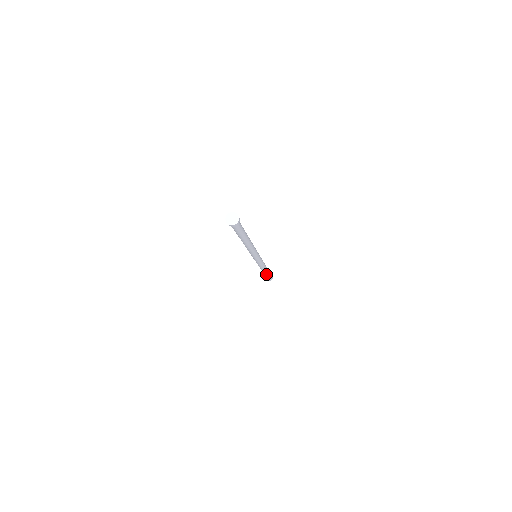
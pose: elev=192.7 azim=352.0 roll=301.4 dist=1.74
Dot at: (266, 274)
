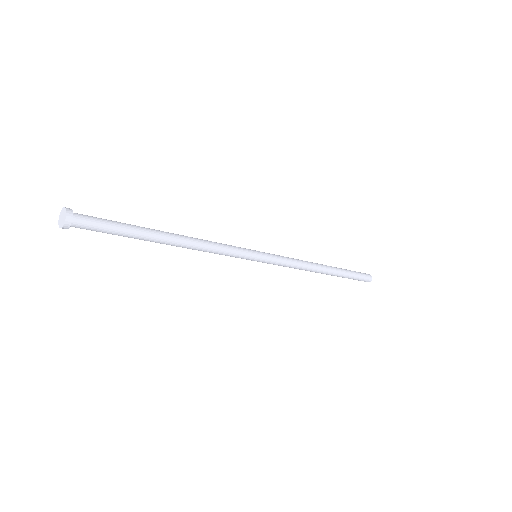
Dot at: (335, 275)
